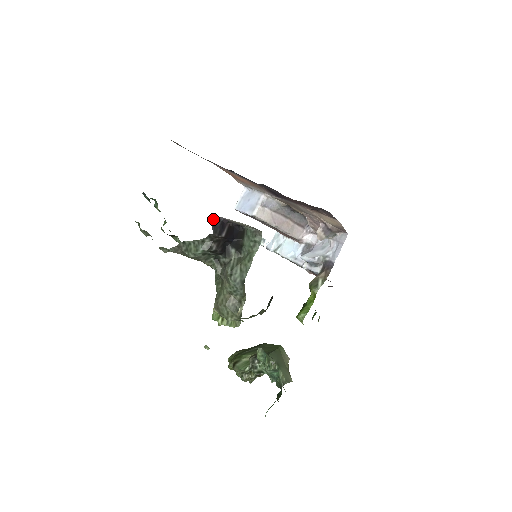
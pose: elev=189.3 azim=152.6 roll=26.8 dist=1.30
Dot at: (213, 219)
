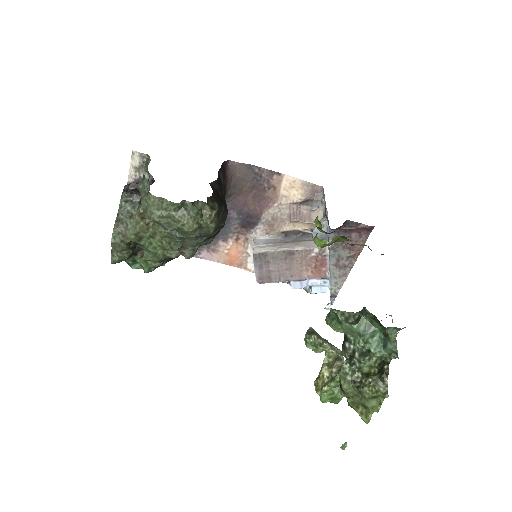
Dot at: occluded
